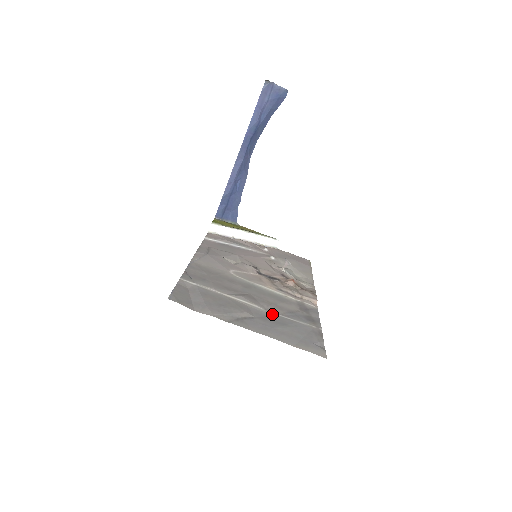
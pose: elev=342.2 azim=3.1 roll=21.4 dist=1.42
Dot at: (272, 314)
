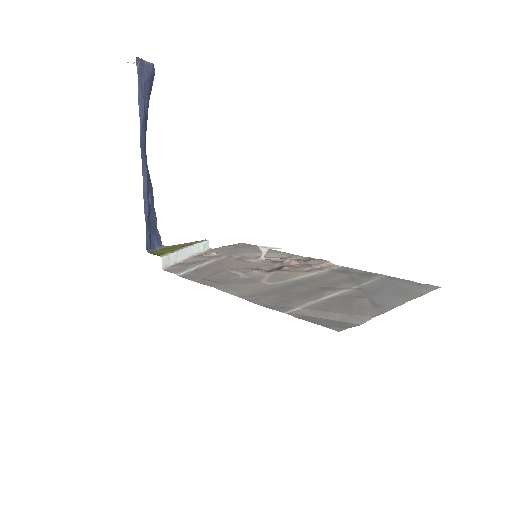
Dot at: (359, 288)
